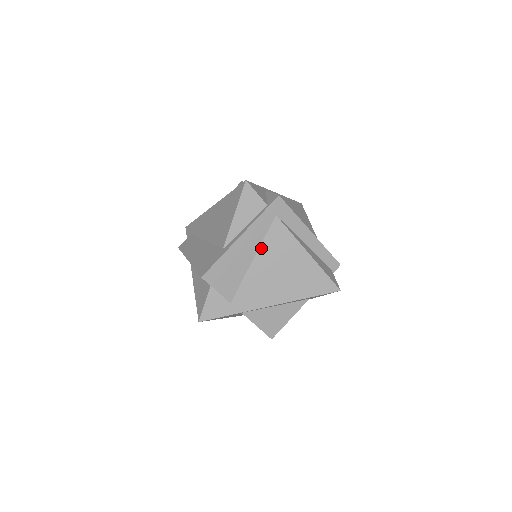
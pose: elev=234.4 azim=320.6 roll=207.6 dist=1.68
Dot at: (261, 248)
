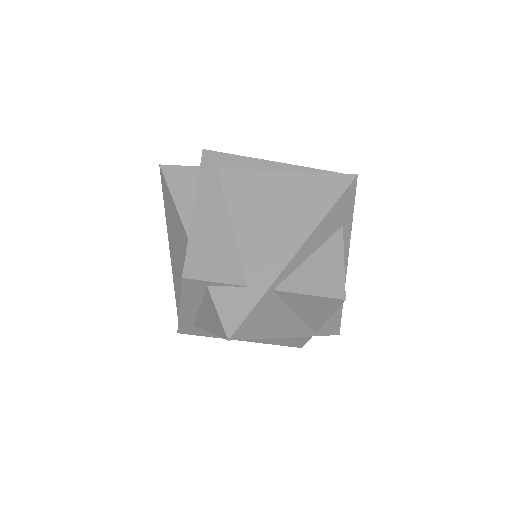
Dot at: (229, 206)
